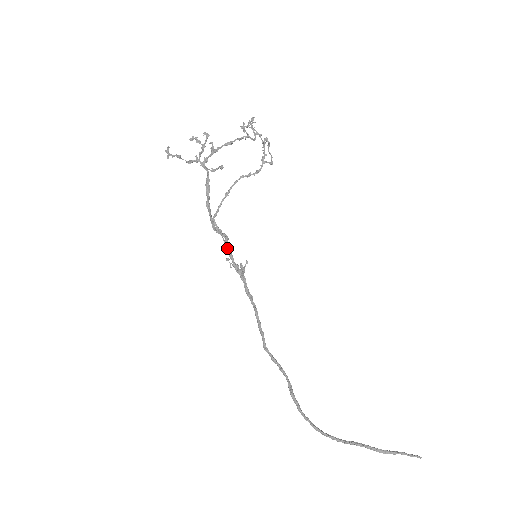
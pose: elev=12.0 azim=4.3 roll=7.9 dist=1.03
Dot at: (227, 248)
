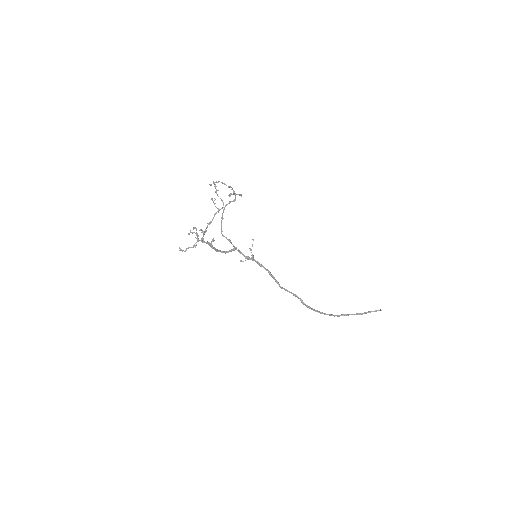
Dot at: (238, 251)
